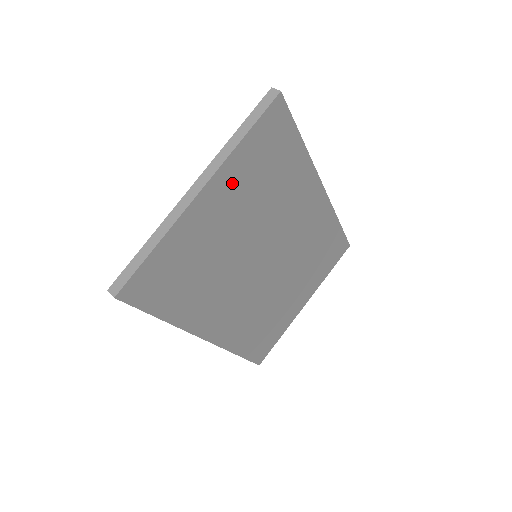
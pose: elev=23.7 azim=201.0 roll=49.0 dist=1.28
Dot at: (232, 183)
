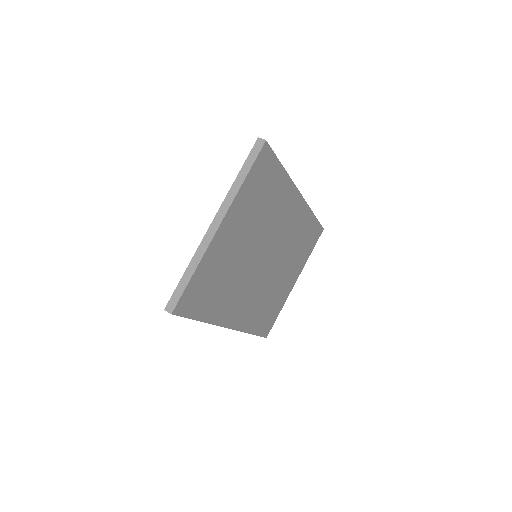
Dot at: (239, 213)
